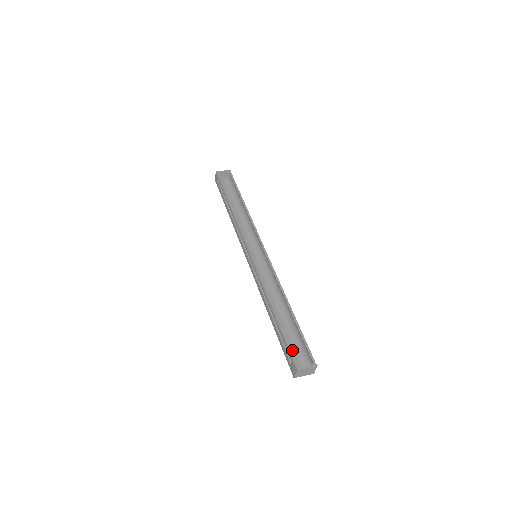
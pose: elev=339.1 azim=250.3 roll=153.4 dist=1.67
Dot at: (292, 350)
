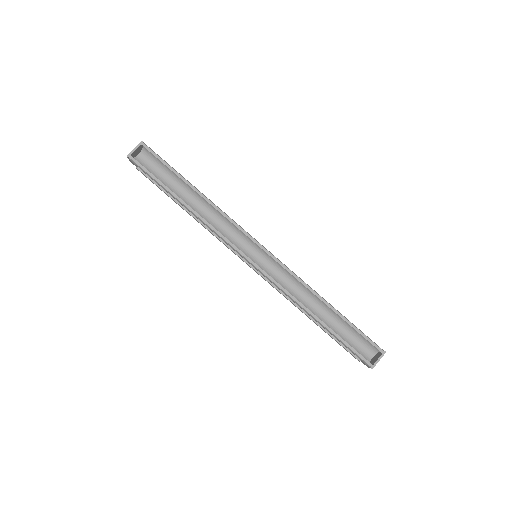
Dot at: (358, 353)
